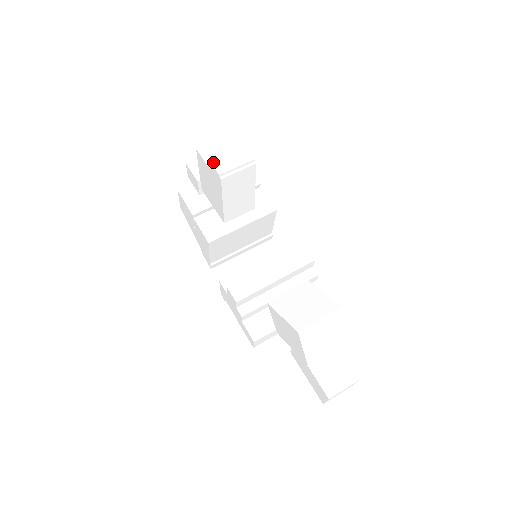
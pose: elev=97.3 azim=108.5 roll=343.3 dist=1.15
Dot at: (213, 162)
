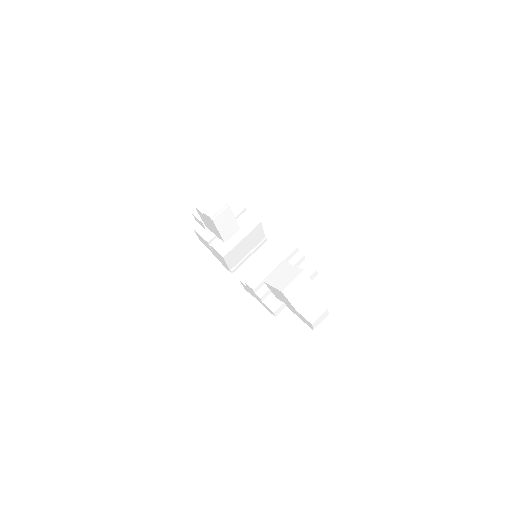
Dot at: (206, 212)
